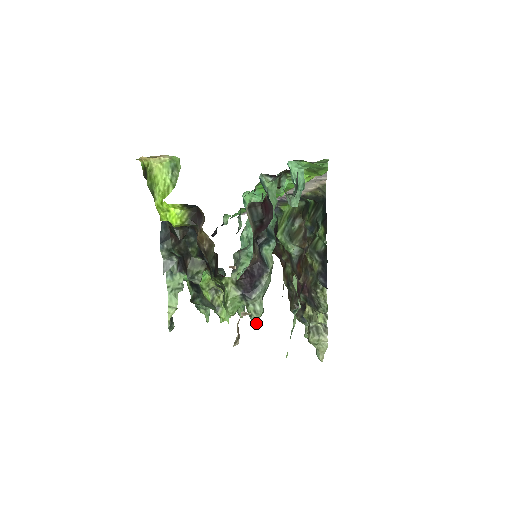
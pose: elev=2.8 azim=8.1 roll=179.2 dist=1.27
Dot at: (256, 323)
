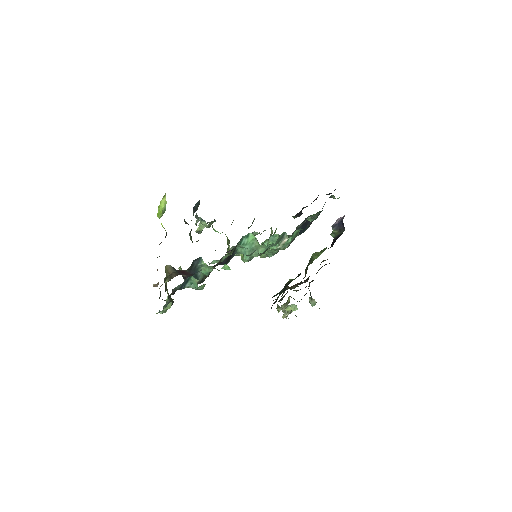
Dot at: occluded
